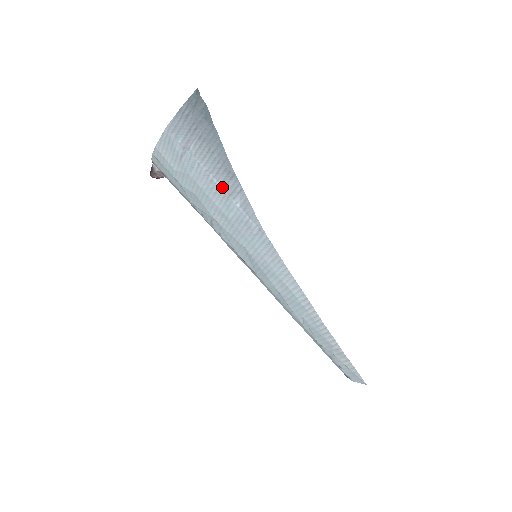
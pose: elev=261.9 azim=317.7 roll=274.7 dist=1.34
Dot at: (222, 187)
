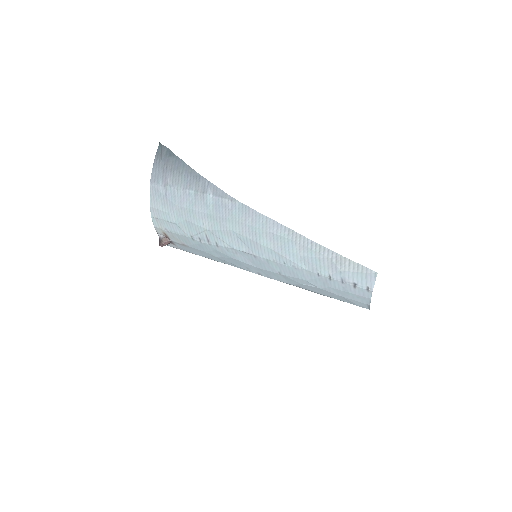
Dot at: (197, 192)
